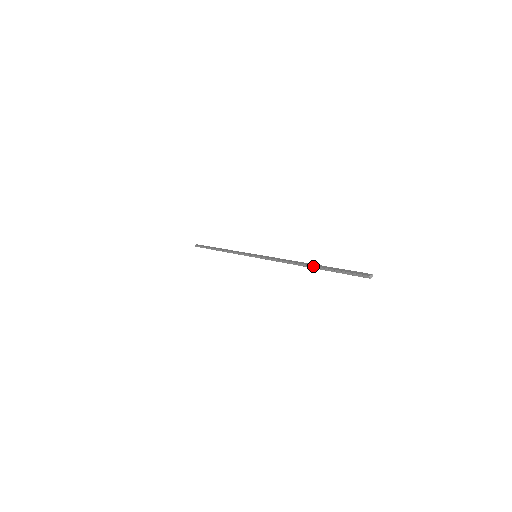
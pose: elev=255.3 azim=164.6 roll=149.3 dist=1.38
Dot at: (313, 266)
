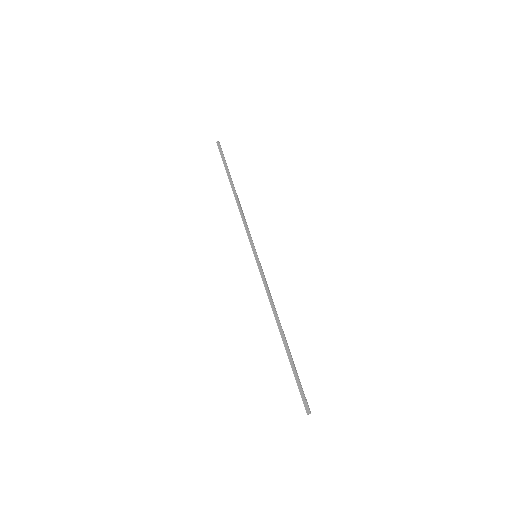
Dot at: (284, 346)
